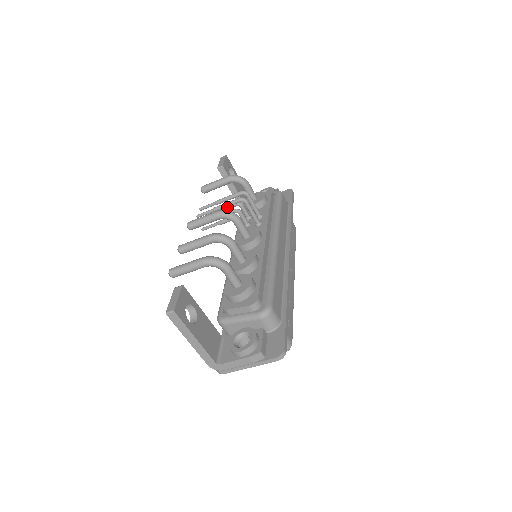
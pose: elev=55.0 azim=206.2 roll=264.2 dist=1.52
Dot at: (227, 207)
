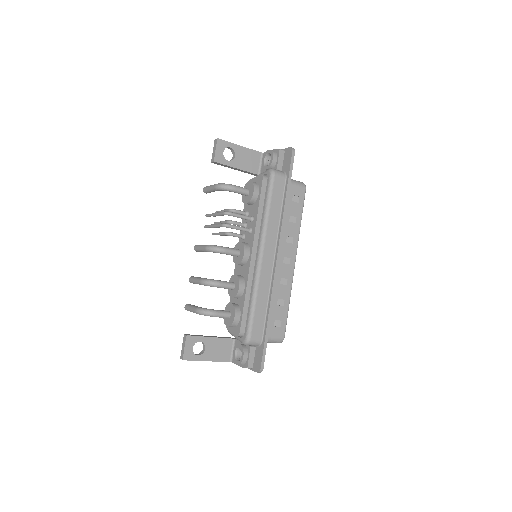
Dot at: occluded
